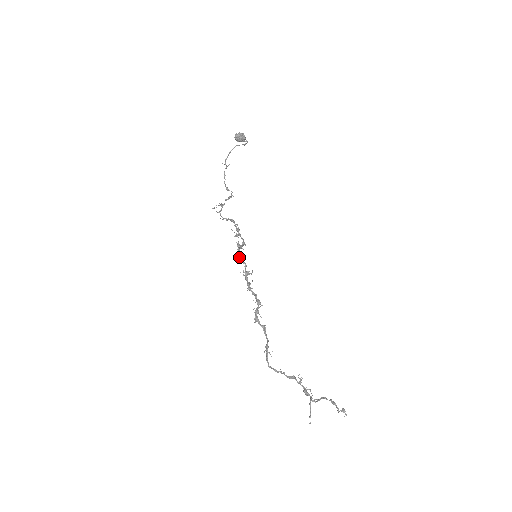
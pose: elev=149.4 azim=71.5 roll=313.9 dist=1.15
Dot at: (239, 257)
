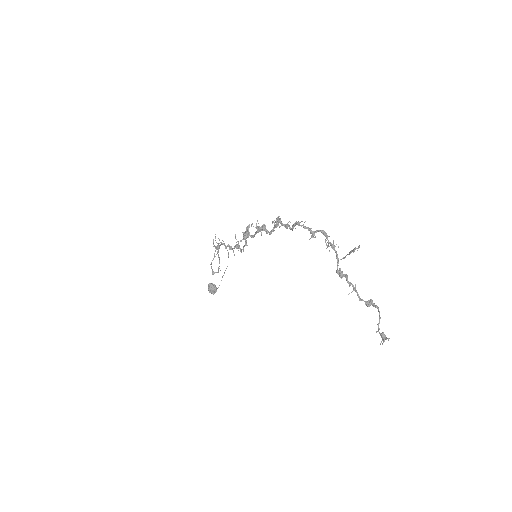
Dot at: (248, 231)
